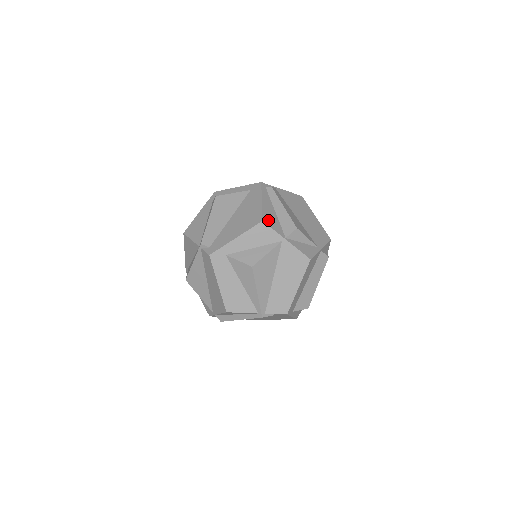
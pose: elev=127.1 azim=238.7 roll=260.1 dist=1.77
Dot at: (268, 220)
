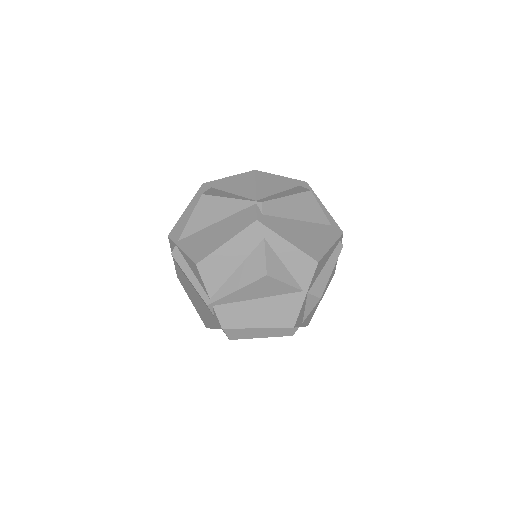
Dot at: (319, 266)
